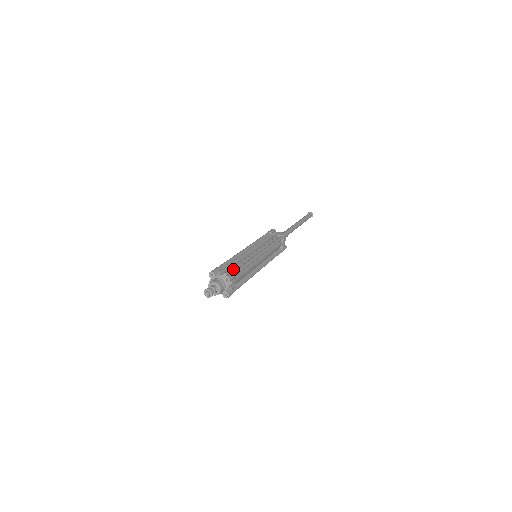
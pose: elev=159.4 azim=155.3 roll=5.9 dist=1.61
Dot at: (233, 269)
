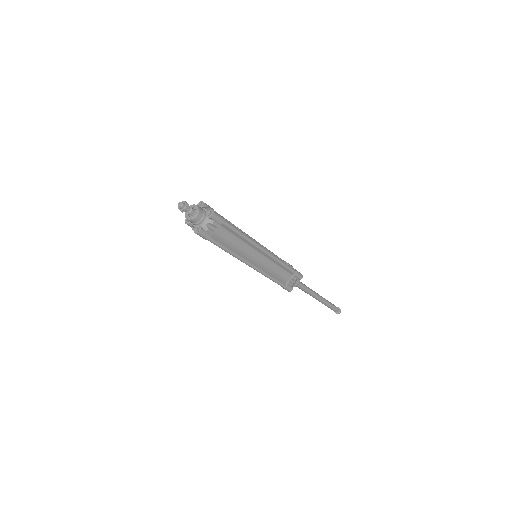
Dot at: occluded
